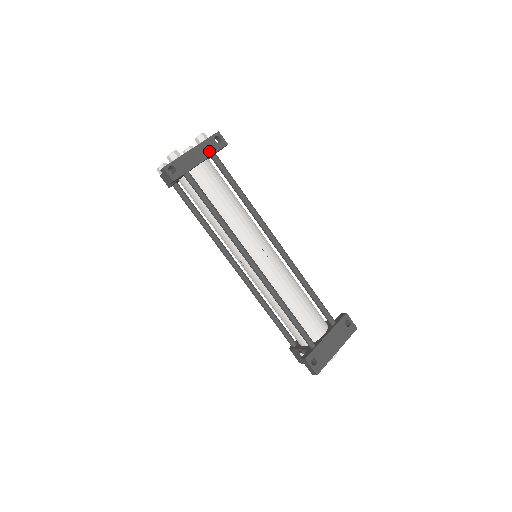
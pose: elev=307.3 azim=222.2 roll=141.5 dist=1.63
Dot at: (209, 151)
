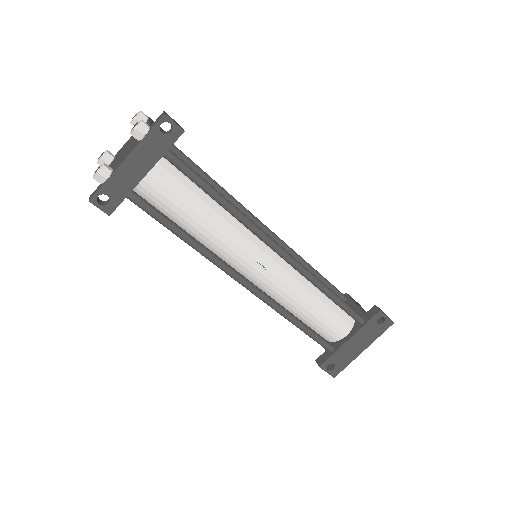
Dot at: (155, 153)
